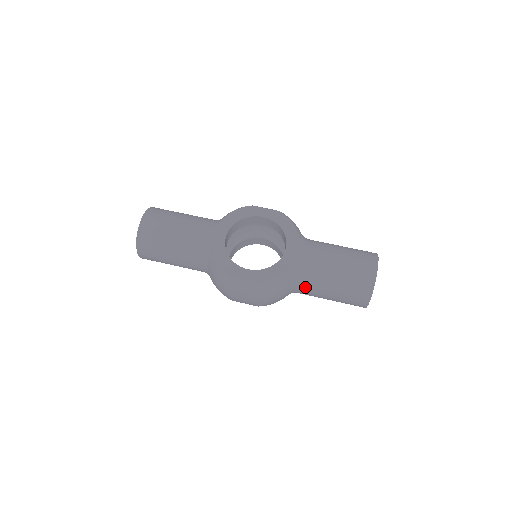
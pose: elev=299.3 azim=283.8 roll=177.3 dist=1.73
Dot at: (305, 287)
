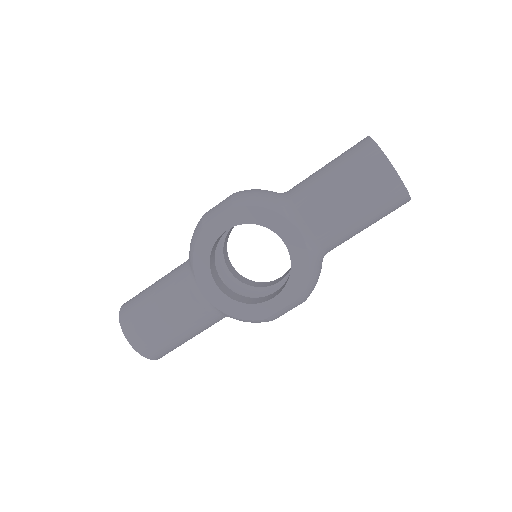
Dot at: (335, 247)
